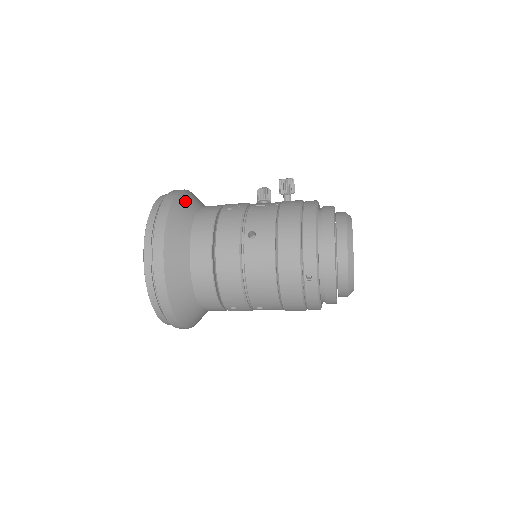
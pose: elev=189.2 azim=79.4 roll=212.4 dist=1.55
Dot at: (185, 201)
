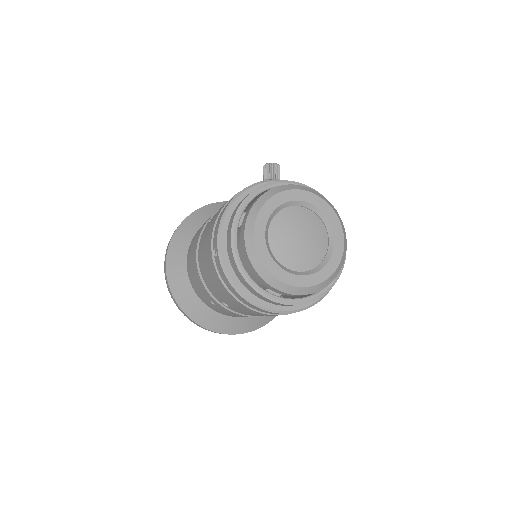
Dot at: (219, 207)
